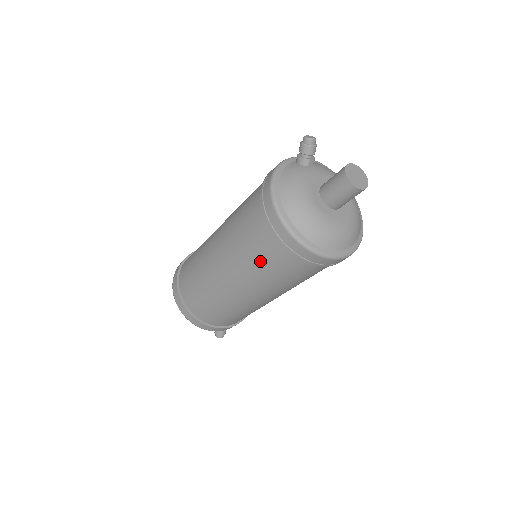
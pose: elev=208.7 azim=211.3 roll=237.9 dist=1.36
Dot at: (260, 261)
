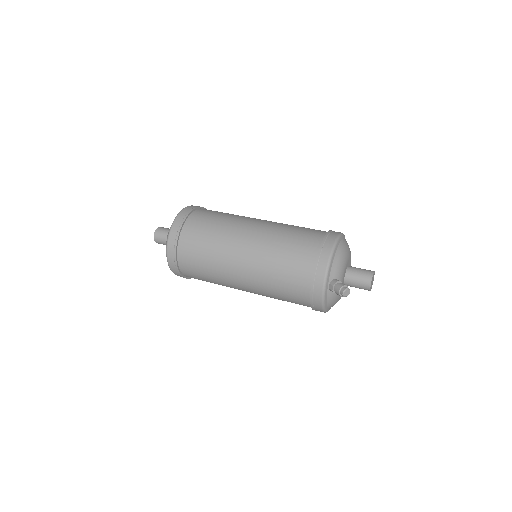
Dot at: occluded
